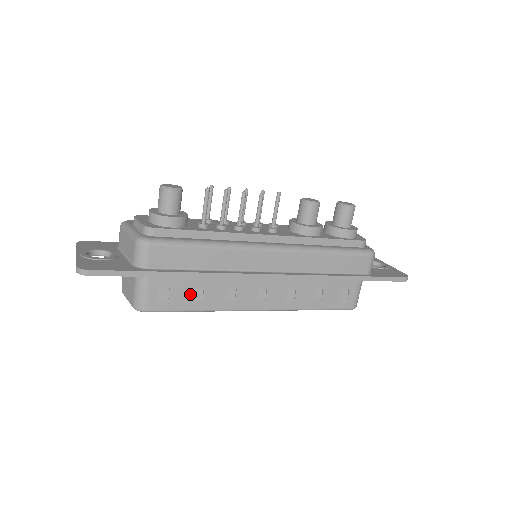
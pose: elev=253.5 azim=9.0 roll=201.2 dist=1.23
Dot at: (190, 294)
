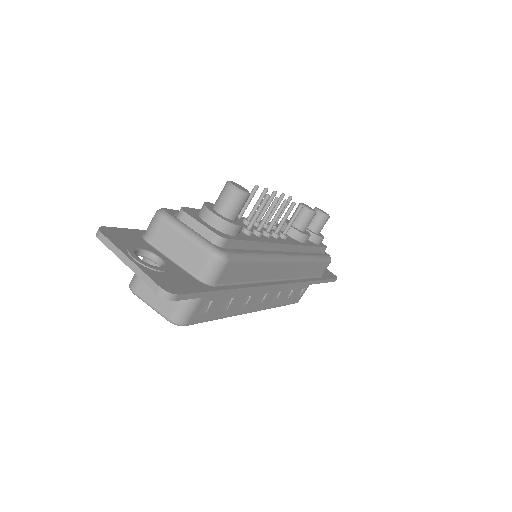
Dot at: (223, 304)
